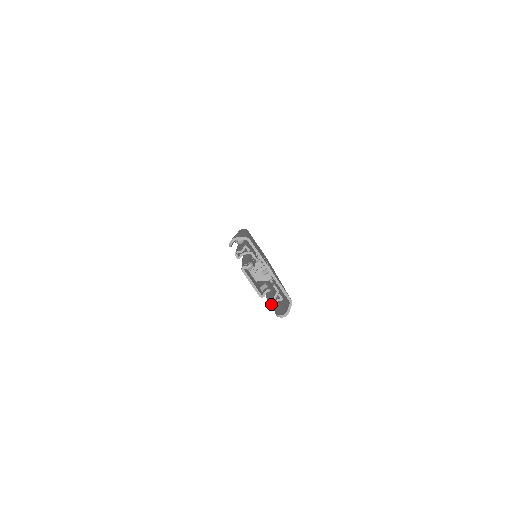
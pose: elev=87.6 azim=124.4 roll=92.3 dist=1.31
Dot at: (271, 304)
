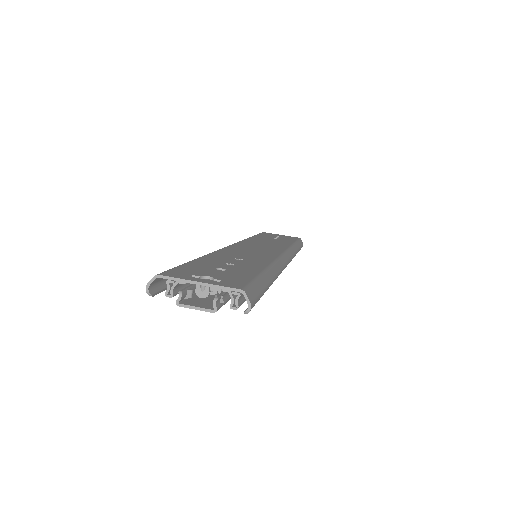
Dot at: (235, 307)
